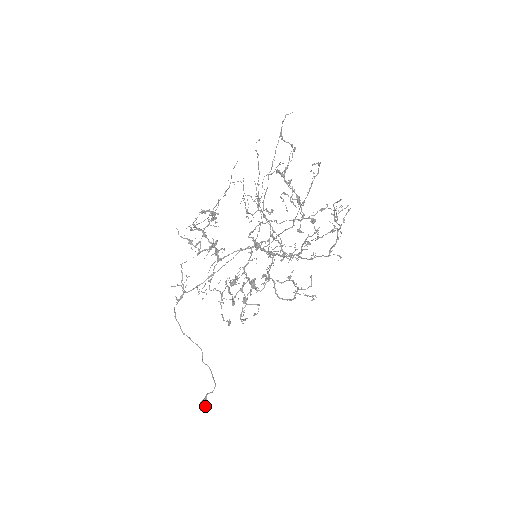
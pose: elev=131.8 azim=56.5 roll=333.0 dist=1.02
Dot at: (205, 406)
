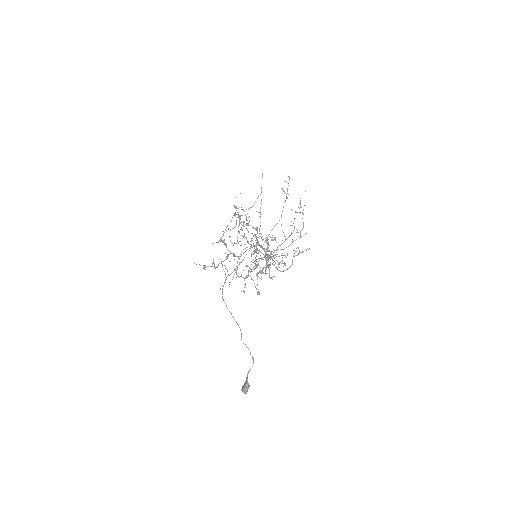
Dot at: (249, 385)
